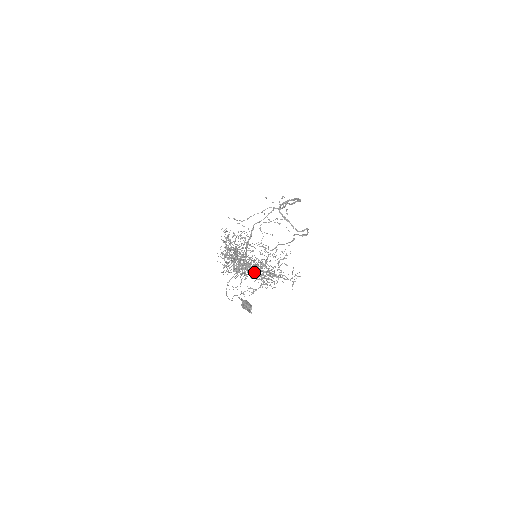
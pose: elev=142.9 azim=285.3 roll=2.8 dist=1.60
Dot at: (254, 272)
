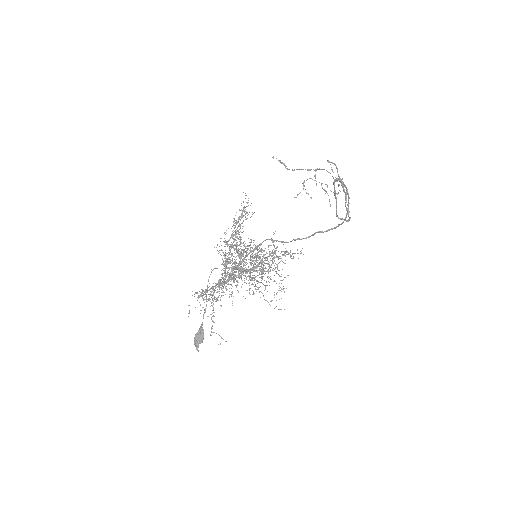
Dot at: occluded
